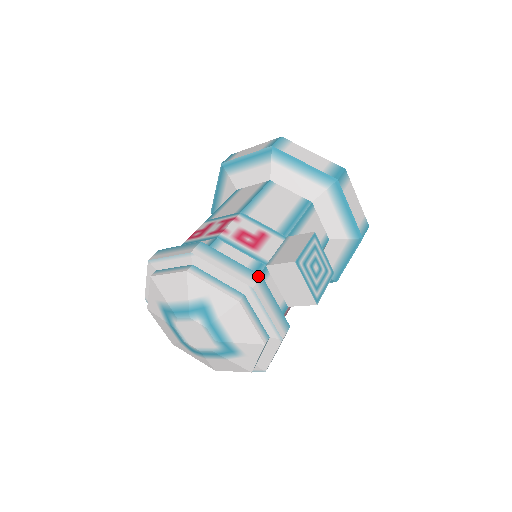
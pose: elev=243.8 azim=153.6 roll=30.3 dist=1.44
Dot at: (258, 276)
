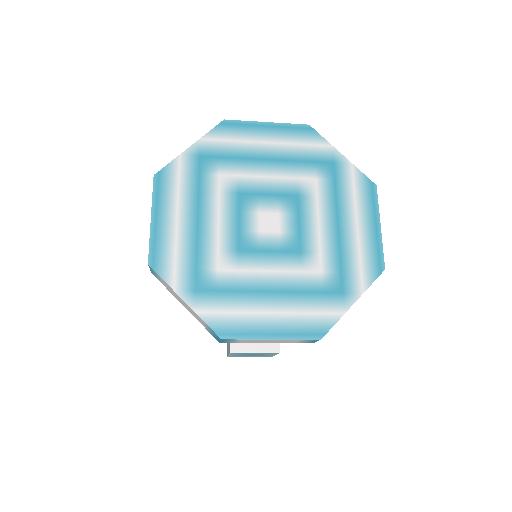
Dot at: occluded
